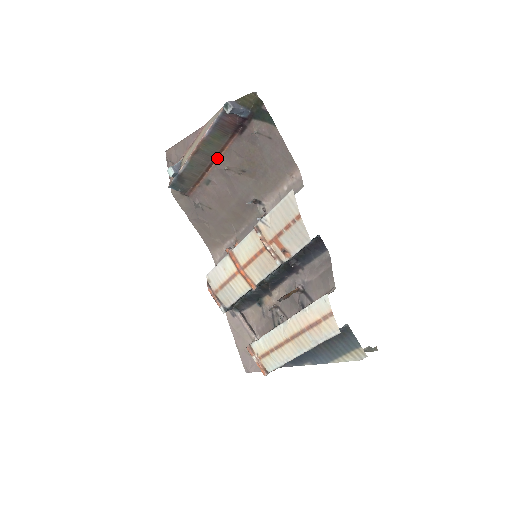
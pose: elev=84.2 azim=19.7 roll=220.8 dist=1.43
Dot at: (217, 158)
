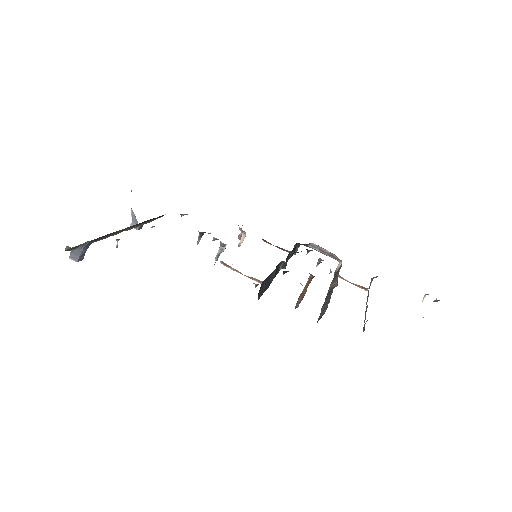
Dot at: occluded
